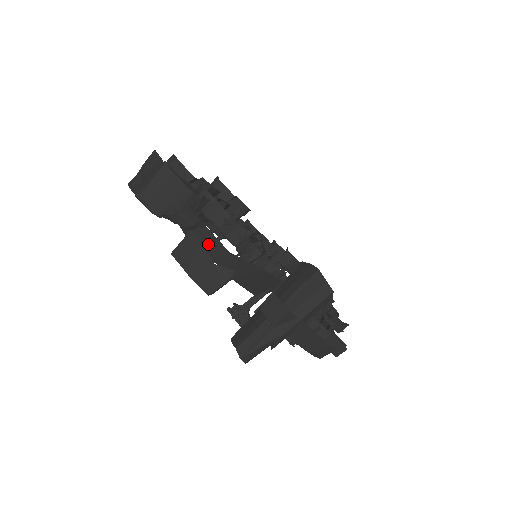
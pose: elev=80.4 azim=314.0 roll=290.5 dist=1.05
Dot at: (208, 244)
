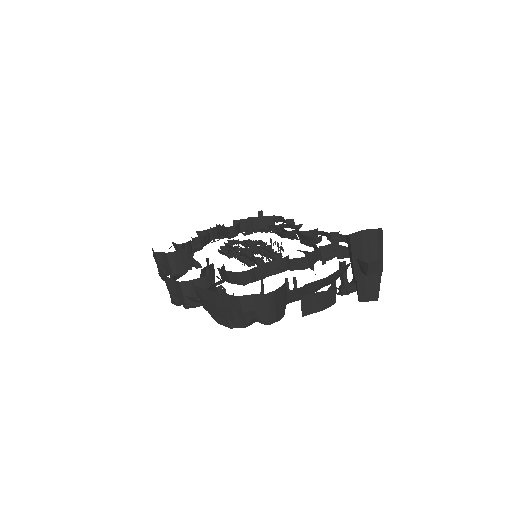
Dot at: (311, 289)
